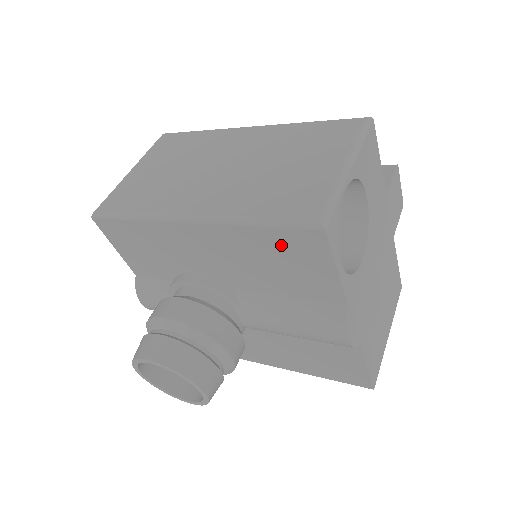
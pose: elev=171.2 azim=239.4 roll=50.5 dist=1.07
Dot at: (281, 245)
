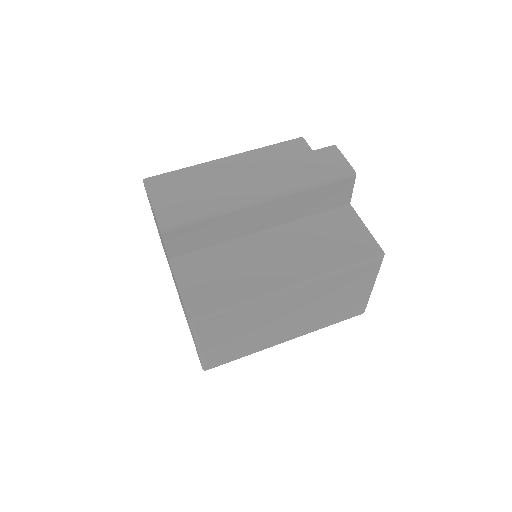
Dot at: occluded
